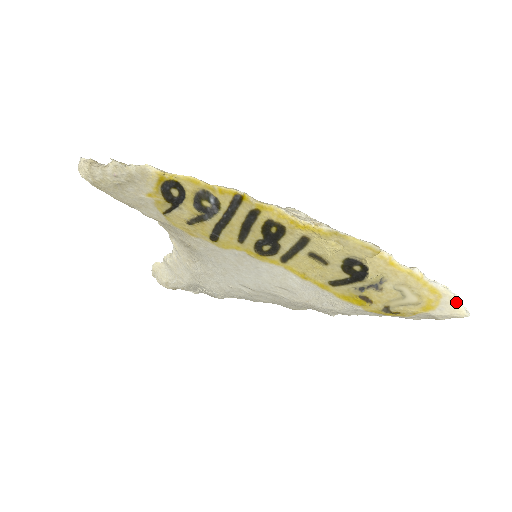
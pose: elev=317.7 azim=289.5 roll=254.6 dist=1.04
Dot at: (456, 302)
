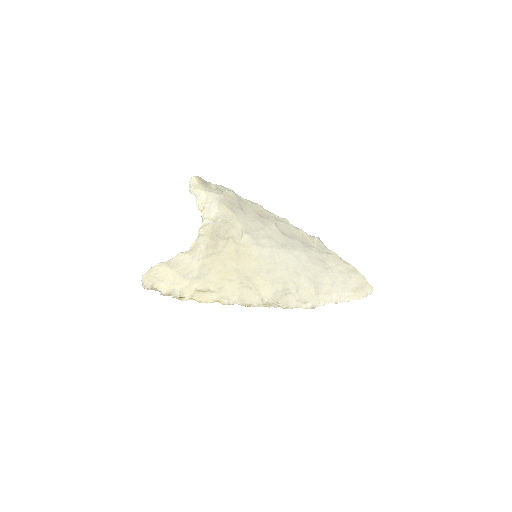
Dot at: (363, 297)
